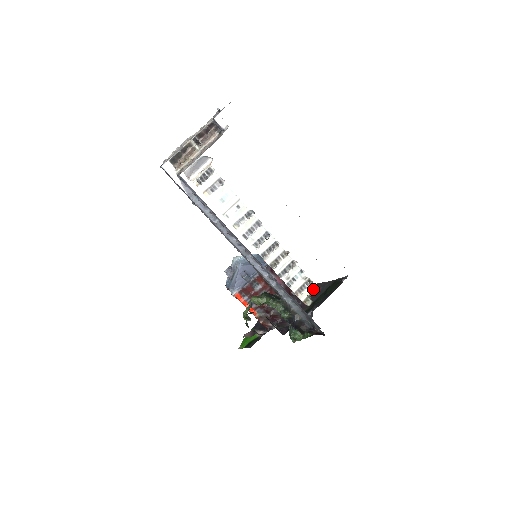
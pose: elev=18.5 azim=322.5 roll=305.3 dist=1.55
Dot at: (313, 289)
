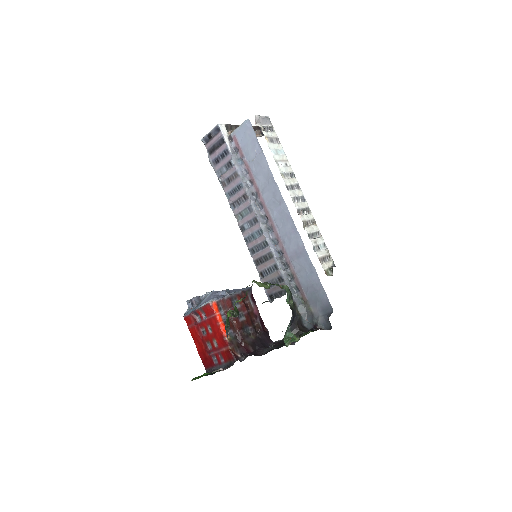
Dot at: (332, 266)
